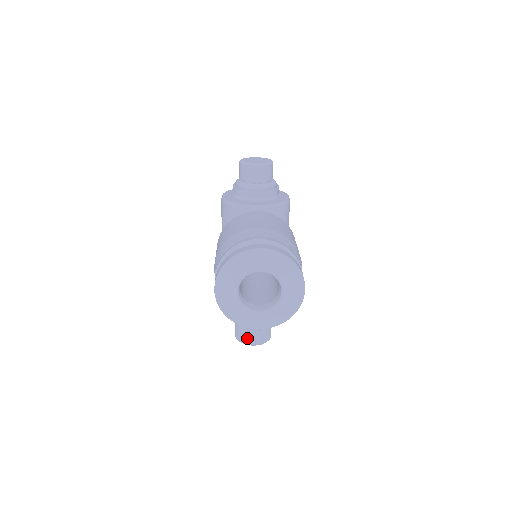
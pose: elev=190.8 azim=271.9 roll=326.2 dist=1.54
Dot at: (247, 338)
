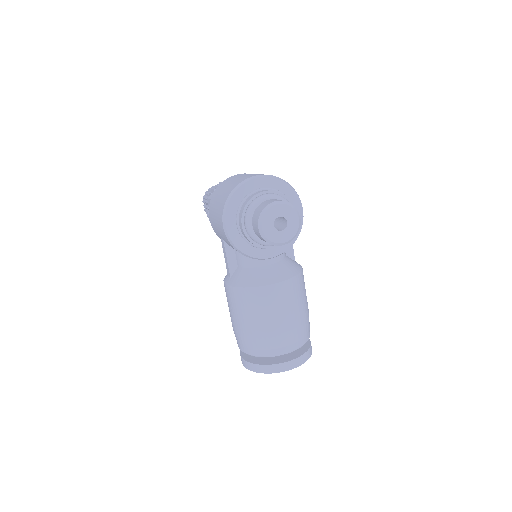
Dot at: occluded
